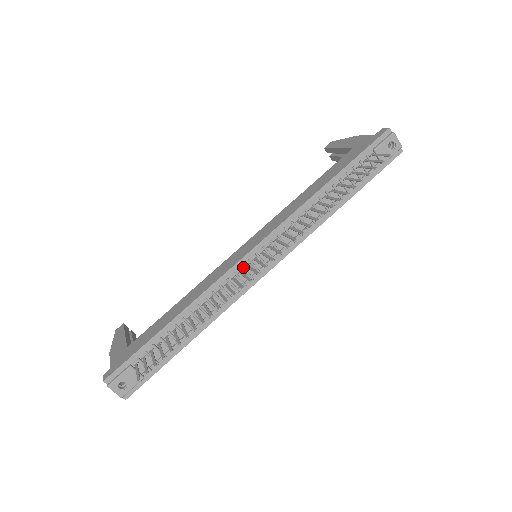
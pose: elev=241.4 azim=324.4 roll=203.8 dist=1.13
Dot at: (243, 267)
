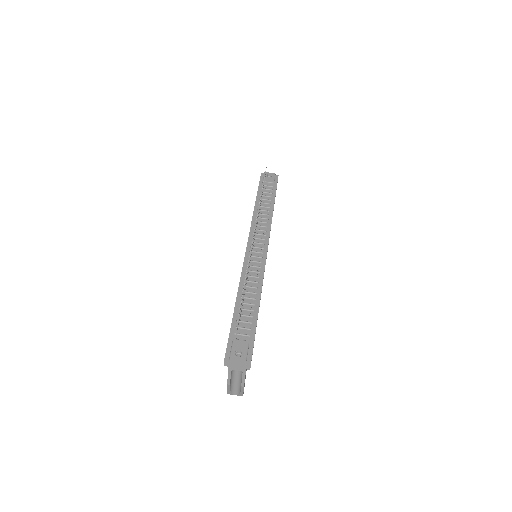
Dot at: occluded
